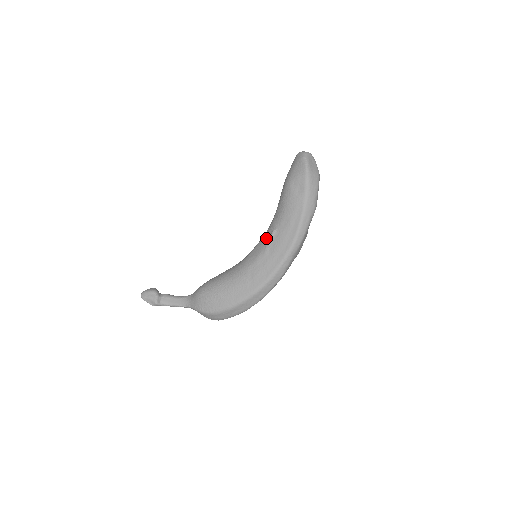
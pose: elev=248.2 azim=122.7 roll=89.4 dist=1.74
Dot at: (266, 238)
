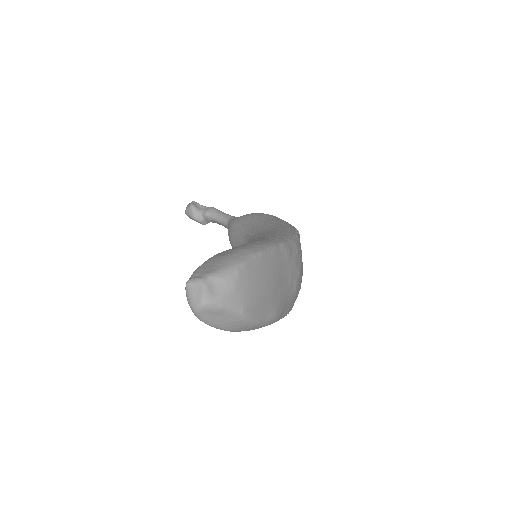
Dot at: occluded
